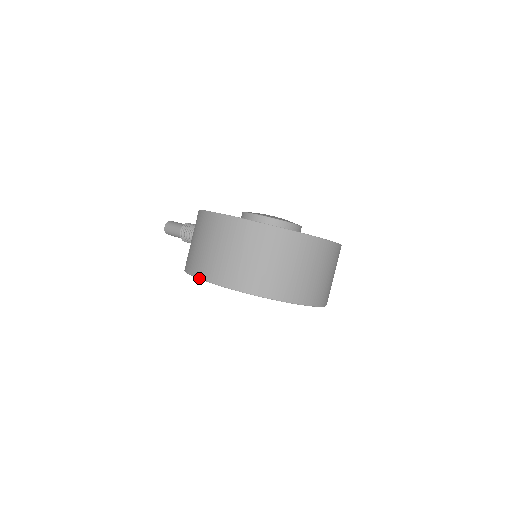
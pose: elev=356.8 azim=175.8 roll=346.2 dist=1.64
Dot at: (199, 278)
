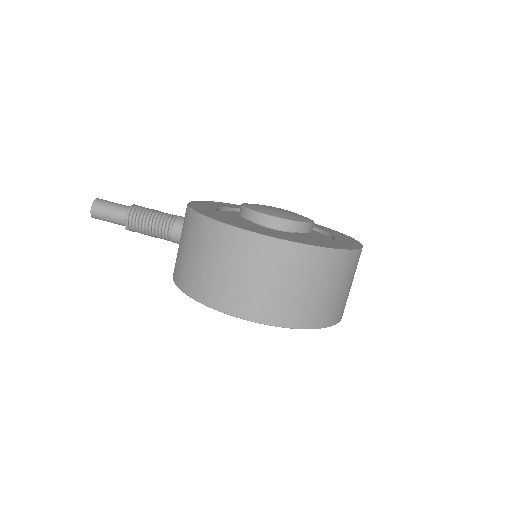
Dot at: (237, 317)
